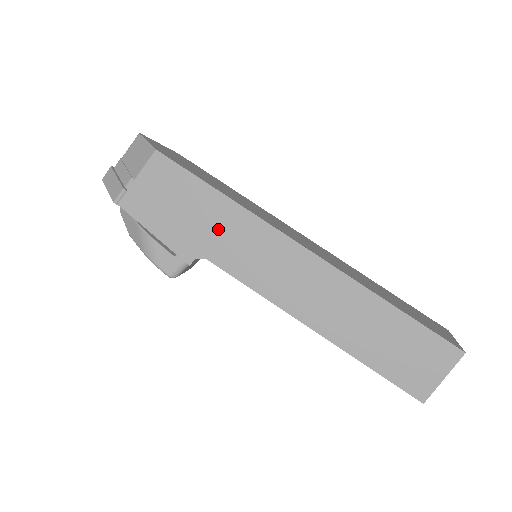
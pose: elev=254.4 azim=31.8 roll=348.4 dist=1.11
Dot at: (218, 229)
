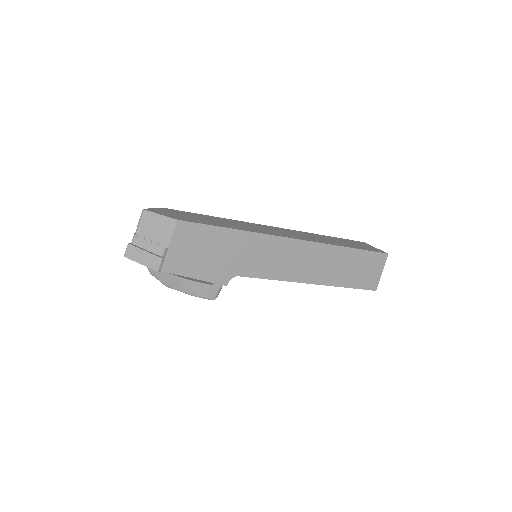
Dot at: (239, 253)
